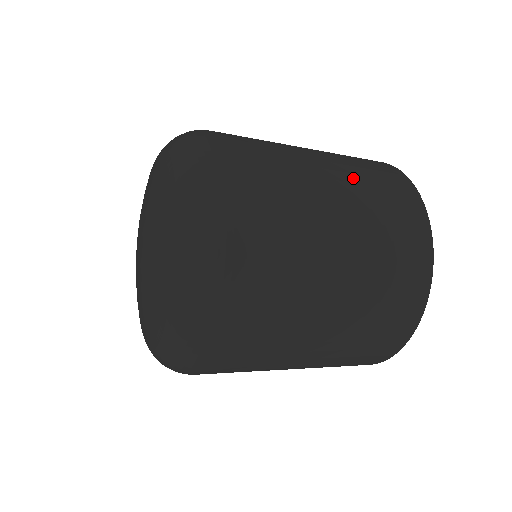
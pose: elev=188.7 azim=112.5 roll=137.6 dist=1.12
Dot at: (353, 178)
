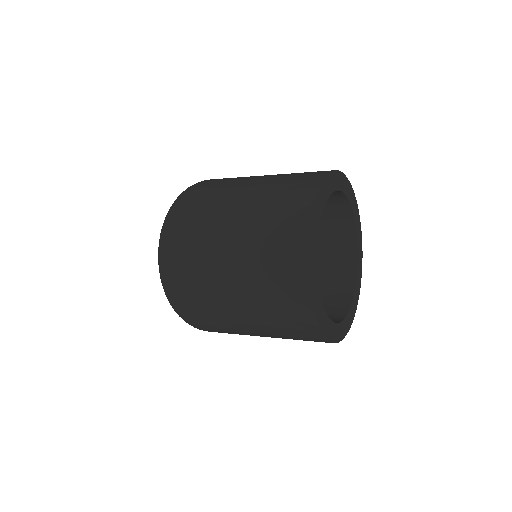
Dot at: (257, 211)
